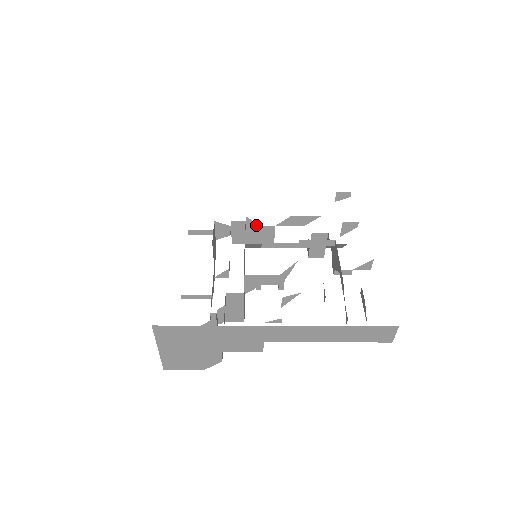
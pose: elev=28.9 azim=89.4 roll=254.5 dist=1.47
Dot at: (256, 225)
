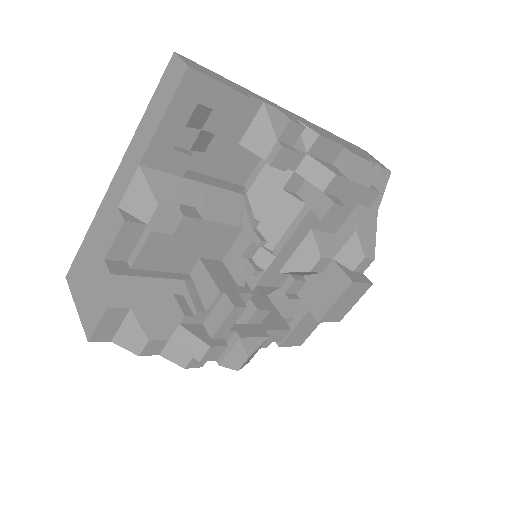
Dot at: (318, 277)
